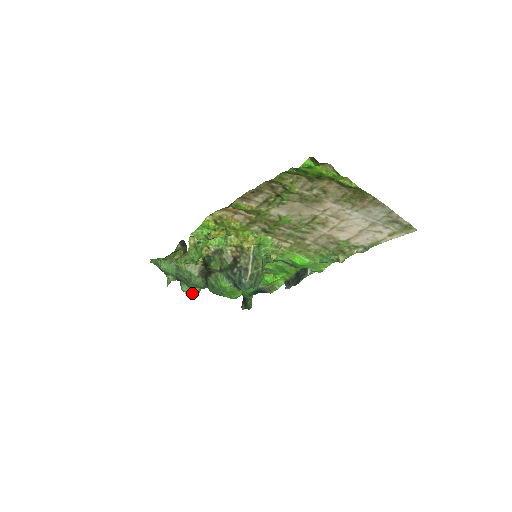
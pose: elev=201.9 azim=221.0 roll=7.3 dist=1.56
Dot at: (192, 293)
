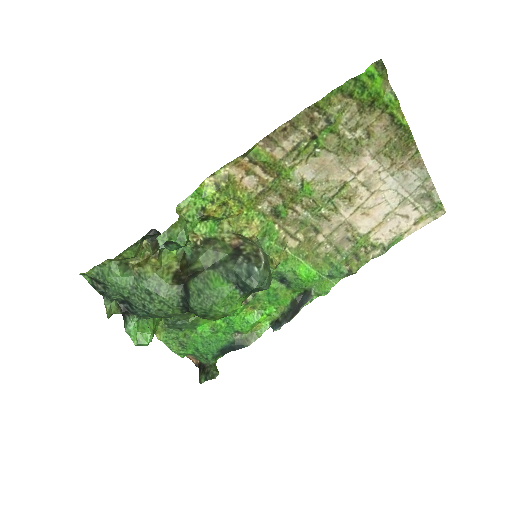
Dot at: (143, 335)
